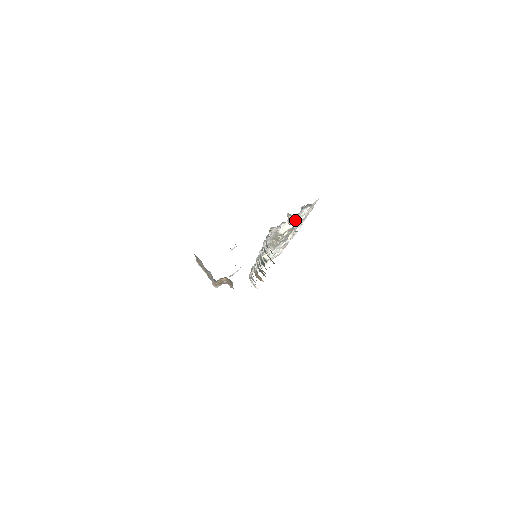
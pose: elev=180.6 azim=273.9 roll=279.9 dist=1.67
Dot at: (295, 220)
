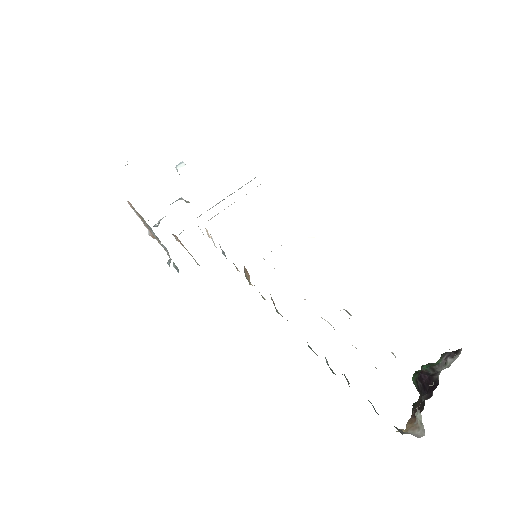
Dot at: occluded
